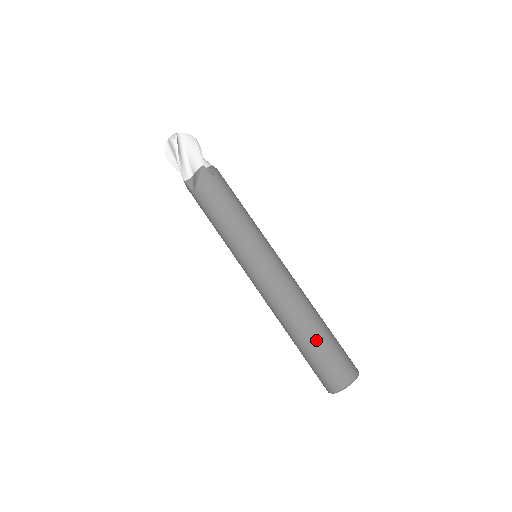
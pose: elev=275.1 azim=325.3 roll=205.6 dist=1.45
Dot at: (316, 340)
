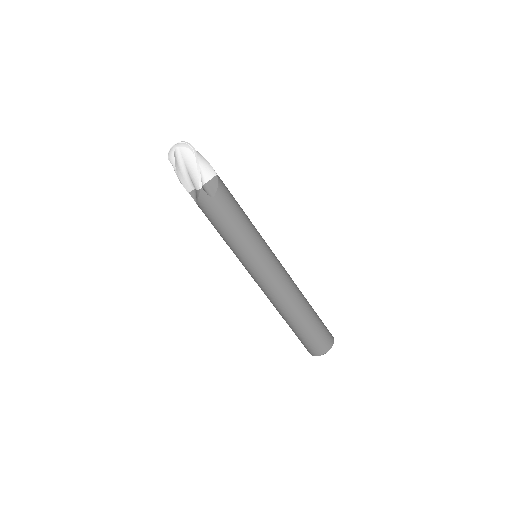
Dot at: (297, 328)
